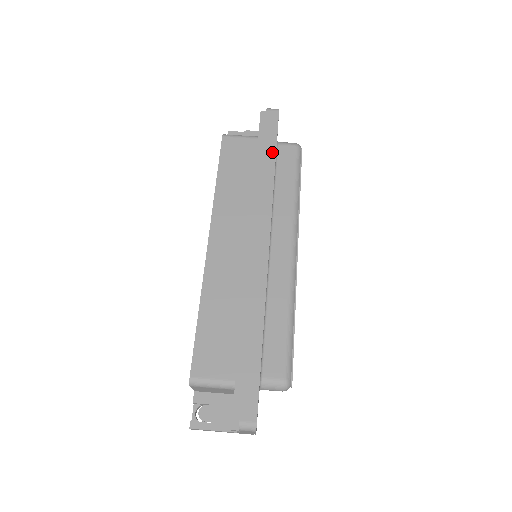
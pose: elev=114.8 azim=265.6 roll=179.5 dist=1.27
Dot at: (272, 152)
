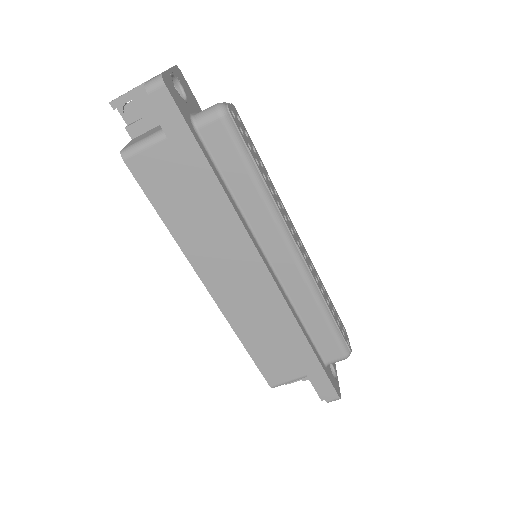
Dot at: (201, 161)
